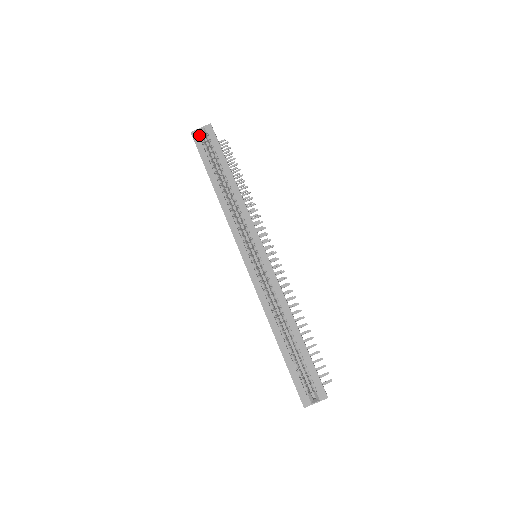
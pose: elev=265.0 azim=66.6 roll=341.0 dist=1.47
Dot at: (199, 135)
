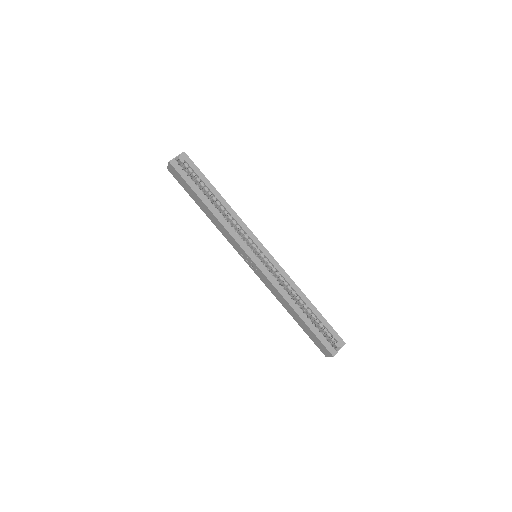
Dot at: (178, 163)
